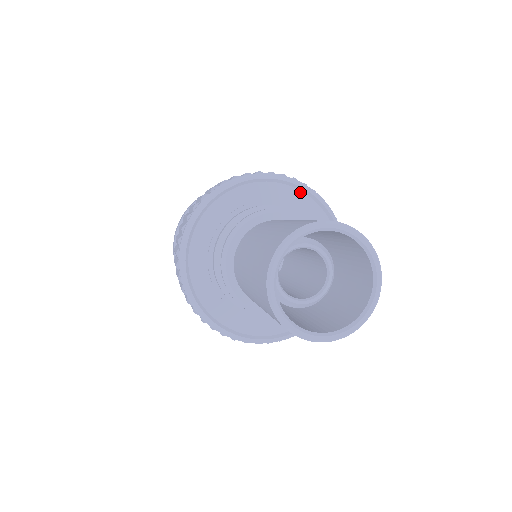
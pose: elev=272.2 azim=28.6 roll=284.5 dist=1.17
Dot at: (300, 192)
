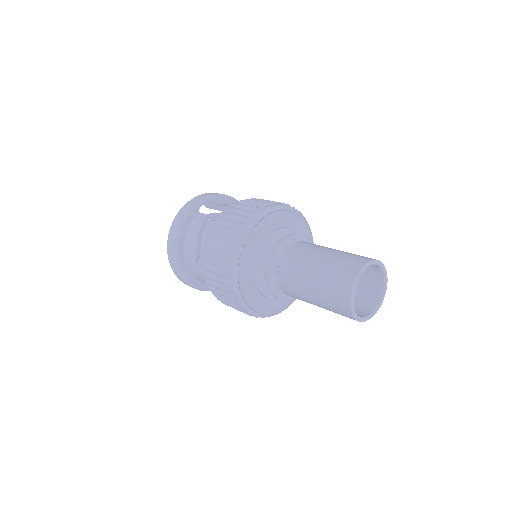
Dot at: (309, 237)
